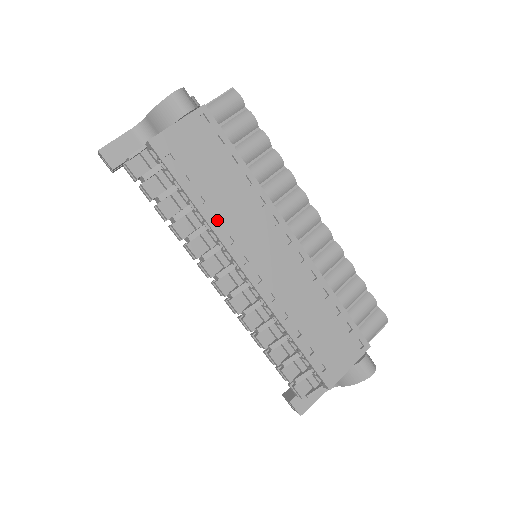
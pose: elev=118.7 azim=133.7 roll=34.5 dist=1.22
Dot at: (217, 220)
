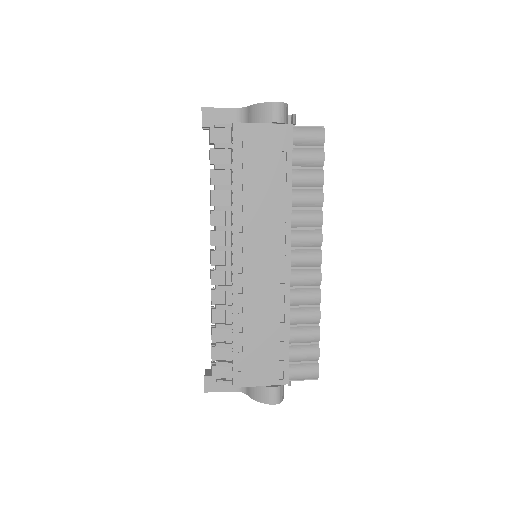
Dot at: (242, 209)
